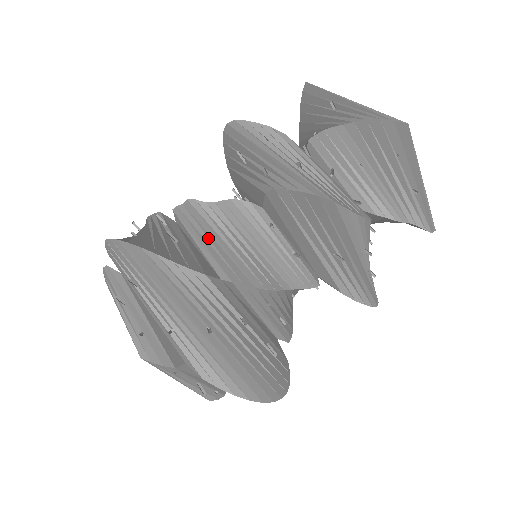
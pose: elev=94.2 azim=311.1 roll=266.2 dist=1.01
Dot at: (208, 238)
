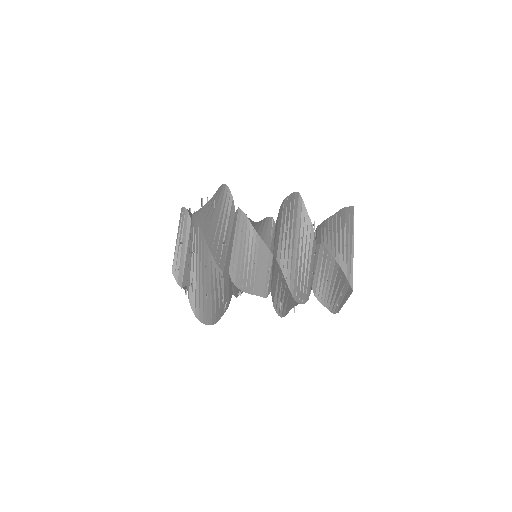
Dot at: occluded
